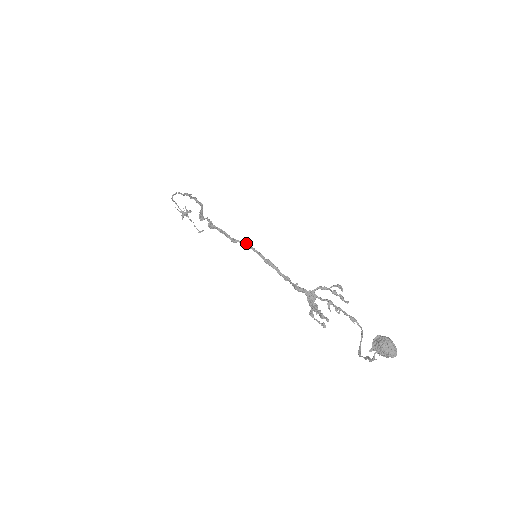
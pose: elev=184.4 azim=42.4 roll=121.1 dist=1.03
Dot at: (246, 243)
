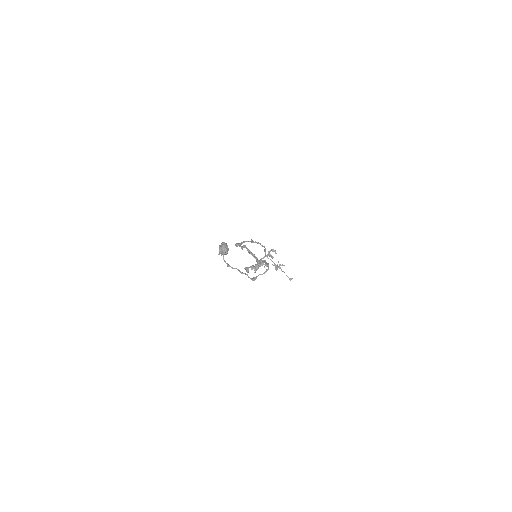
Dot at: (244, 246)
